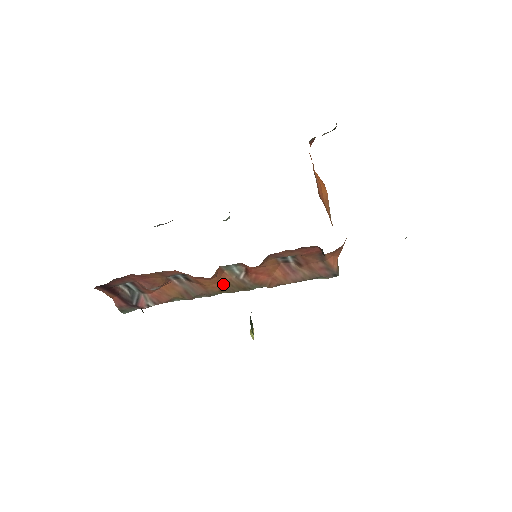
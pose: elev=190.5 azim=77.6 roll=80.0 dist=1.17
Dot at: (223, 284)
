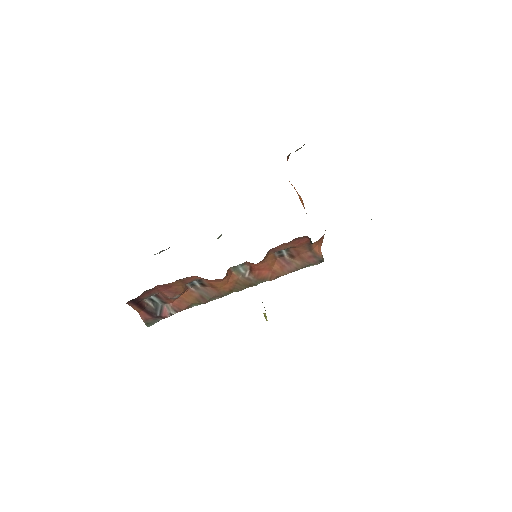
Dot at: (232, 284)
